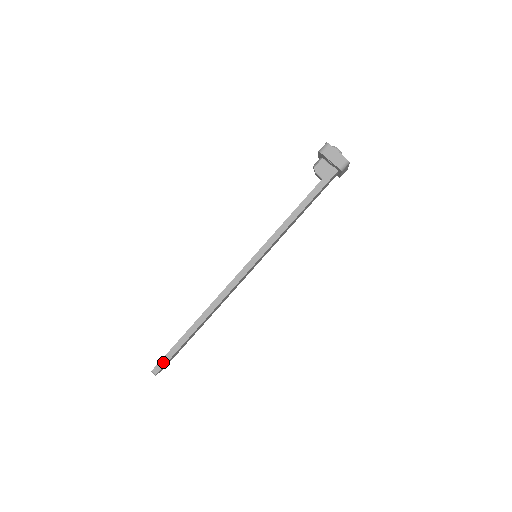
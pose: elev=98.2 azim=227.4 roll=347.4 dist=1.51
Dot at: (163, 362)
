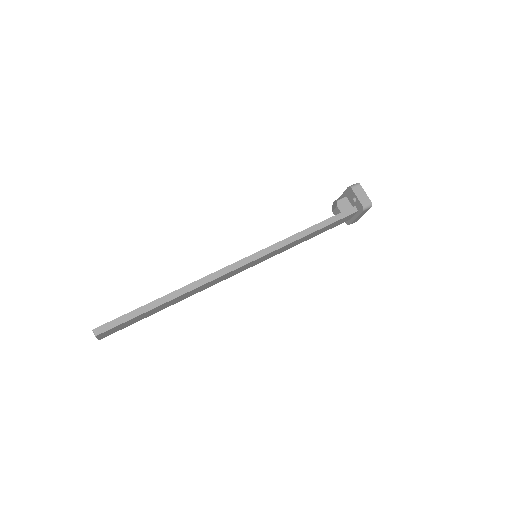
Dot at: (112, 324)
